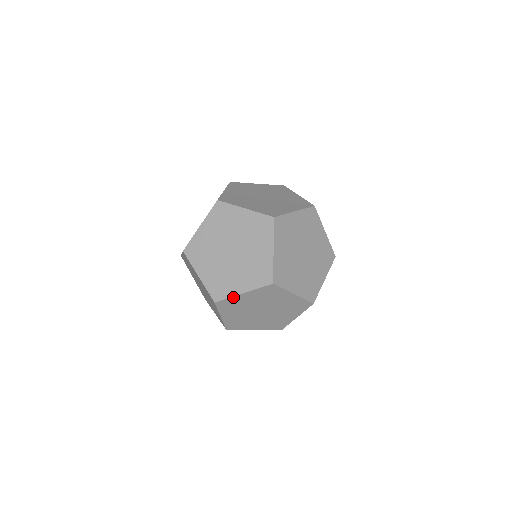
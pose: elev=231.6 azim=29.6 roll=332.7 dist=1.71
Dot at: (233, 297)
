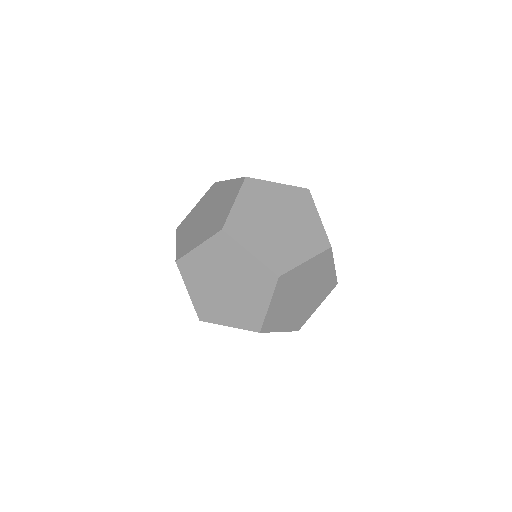
Dot at: (296, 268)
